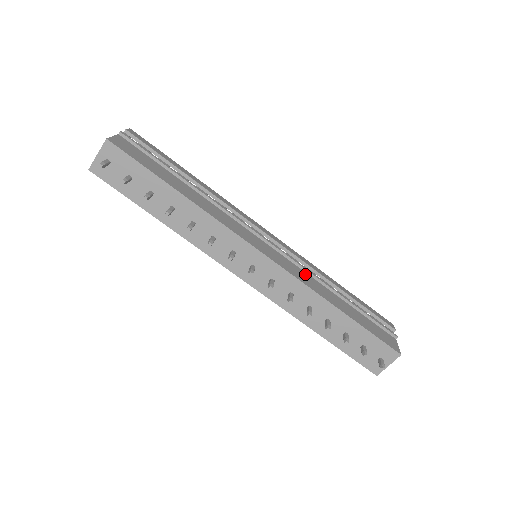
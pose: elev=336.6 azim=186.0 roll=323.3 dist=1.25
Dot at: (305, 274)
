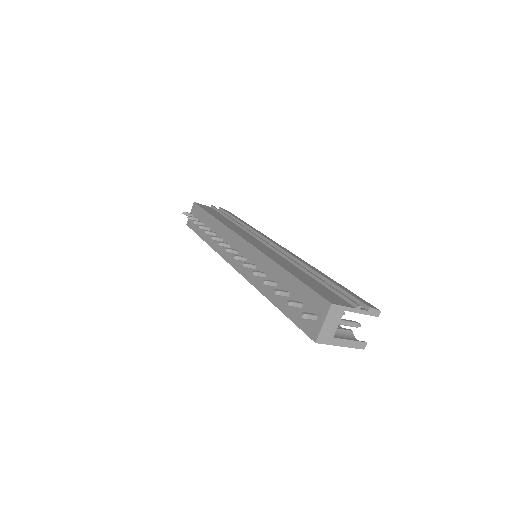
Dot at: (280, 257)
